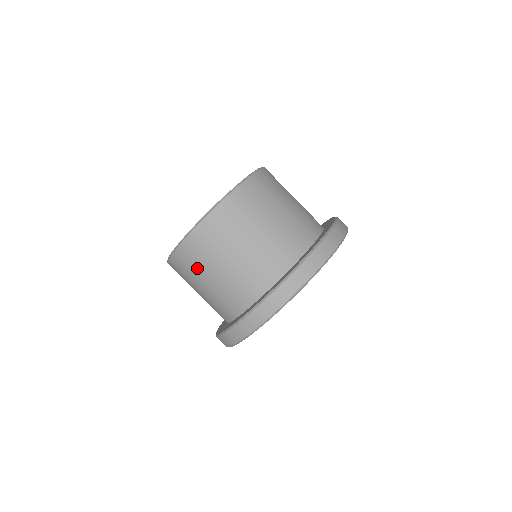
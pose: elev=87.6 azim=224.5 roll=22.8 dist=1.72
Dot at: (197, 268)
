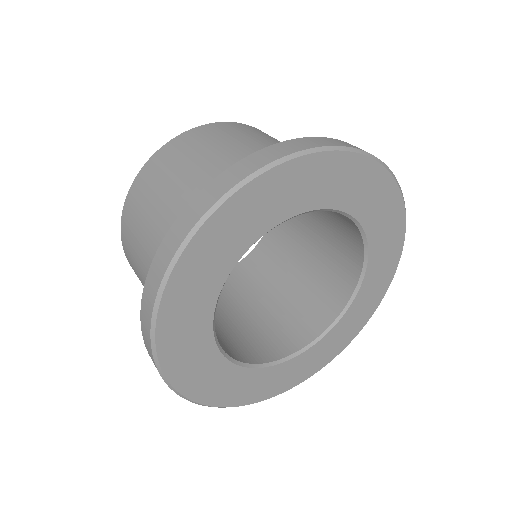
Dot at: (134, 249)
